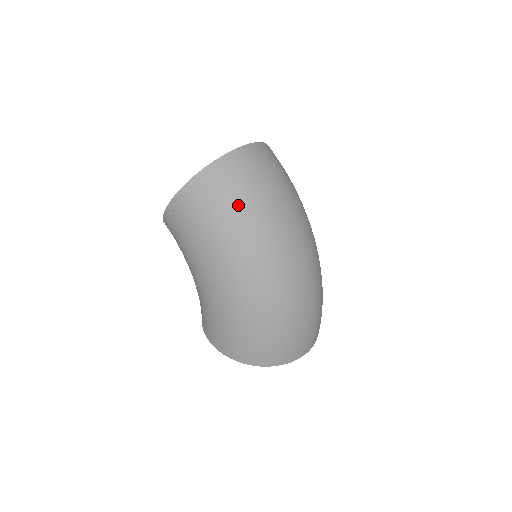
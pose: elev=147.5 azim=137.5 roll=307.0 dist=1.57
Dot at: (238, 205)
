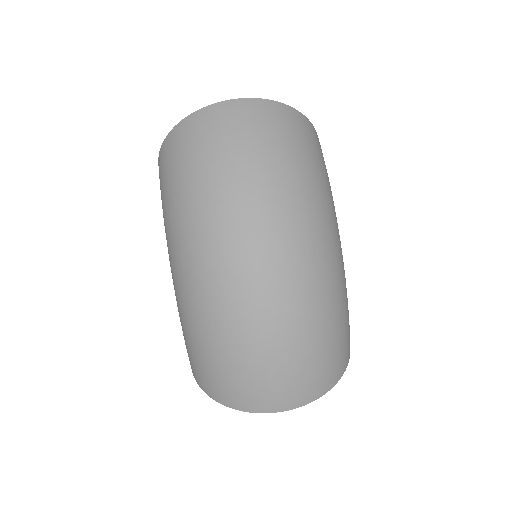
Dot at: (190, 171)
